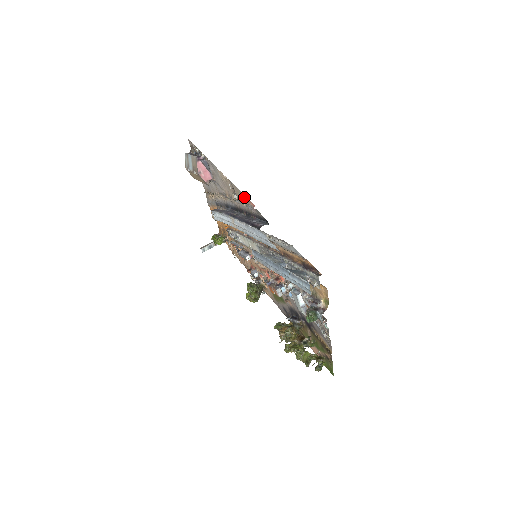
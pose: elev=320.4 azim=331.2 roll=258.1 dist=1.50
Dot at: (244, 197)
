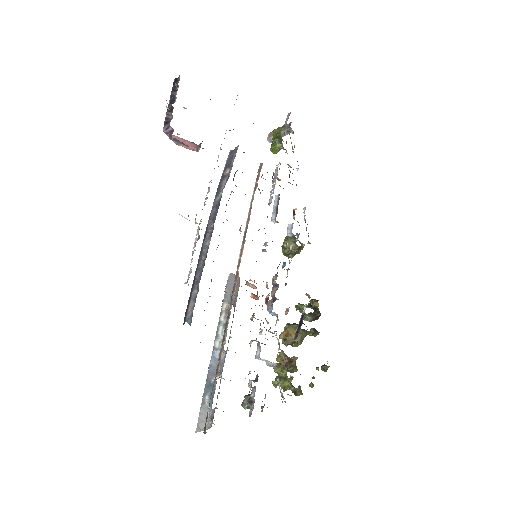
Dot at: occluded
